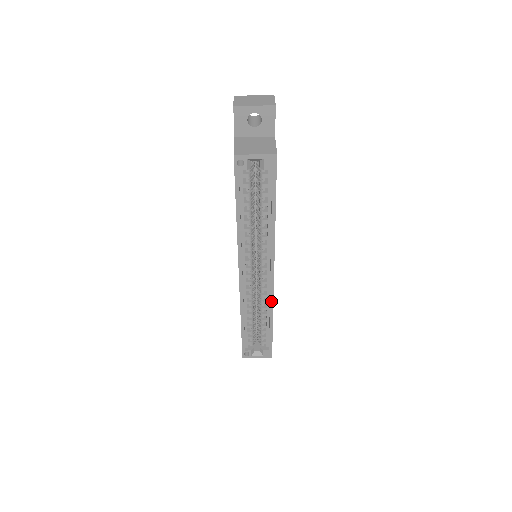
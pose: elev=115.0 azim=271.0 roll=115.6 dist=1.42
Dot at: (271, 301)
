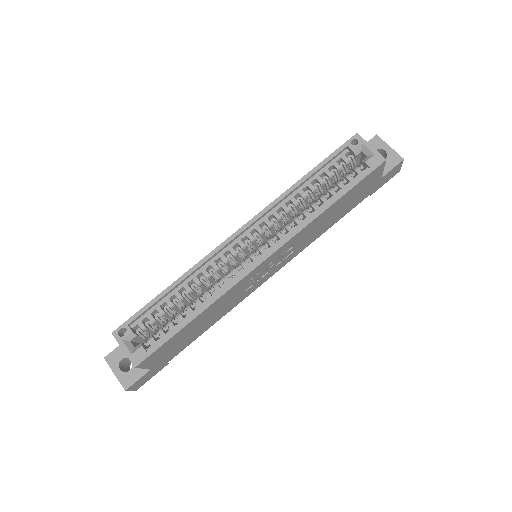
Dot at: (227, 288)
